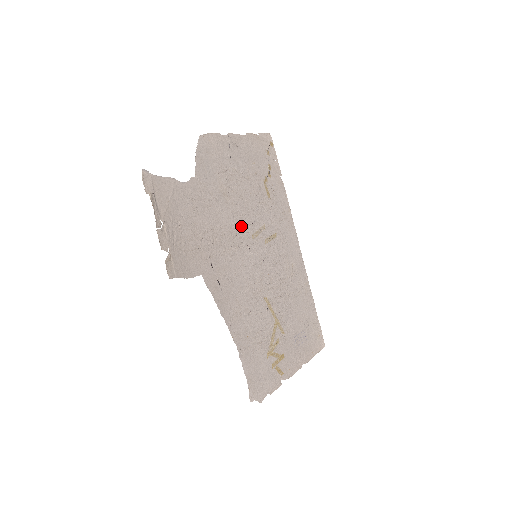
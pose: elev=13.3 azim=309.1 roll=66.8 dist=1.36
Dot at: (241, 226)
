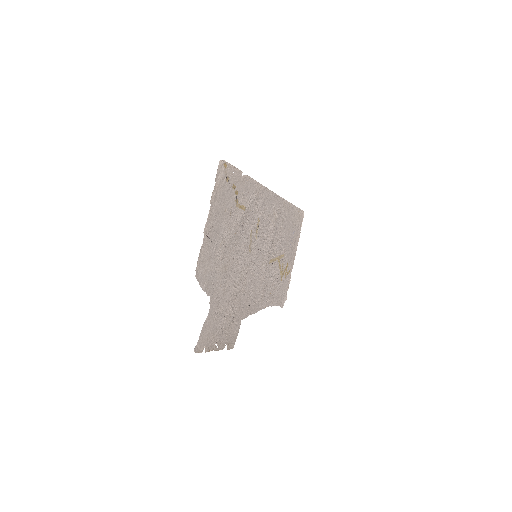
Dot at: (242, 261)
